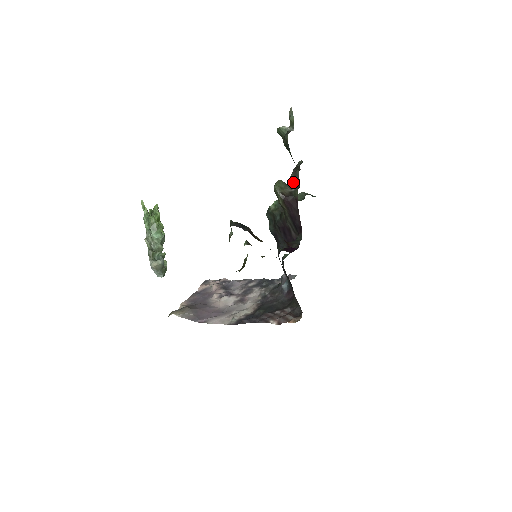
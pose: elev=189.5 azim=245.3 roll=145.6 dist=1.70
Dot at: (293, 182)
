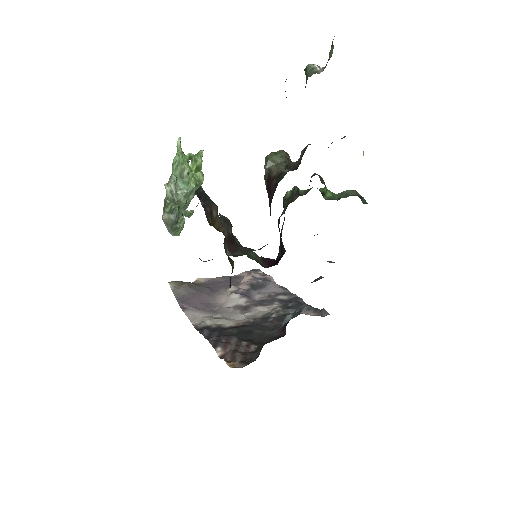
Dot at: (299, 160)
